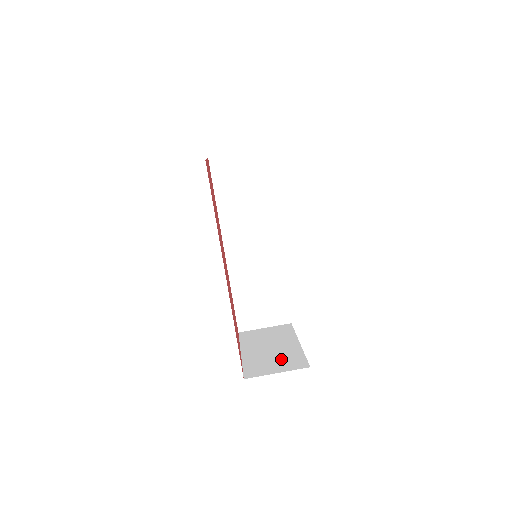
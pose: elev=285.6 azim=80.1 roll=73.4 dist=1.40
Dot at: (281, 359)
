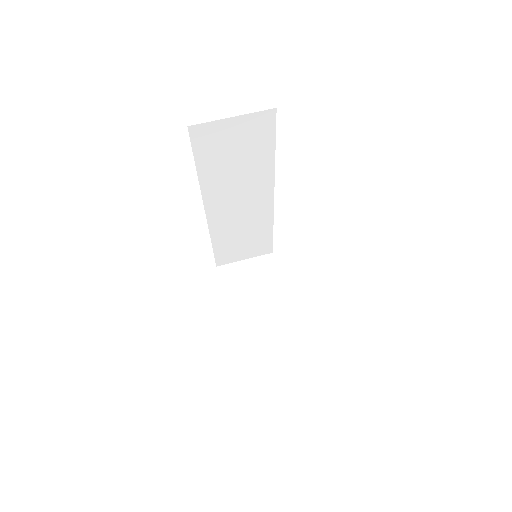
Dot at: (273, 329)
